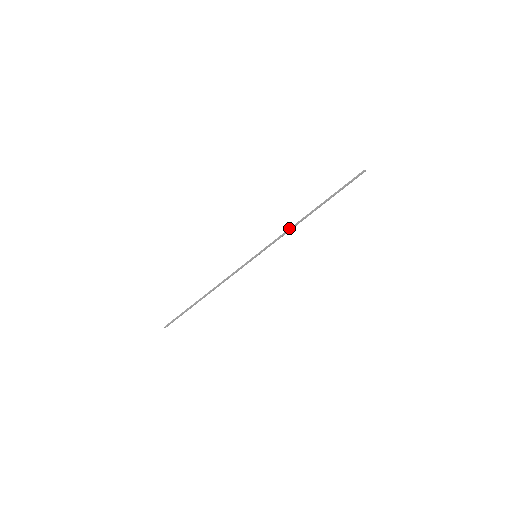
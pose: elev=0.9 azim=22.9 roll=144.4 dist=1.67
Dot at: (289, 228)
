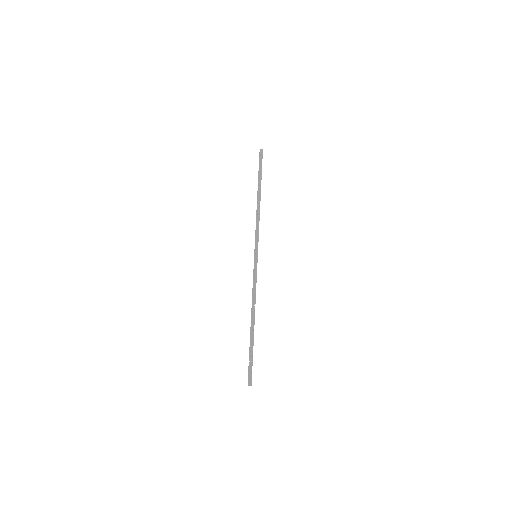
Dot at: (256, 218)
